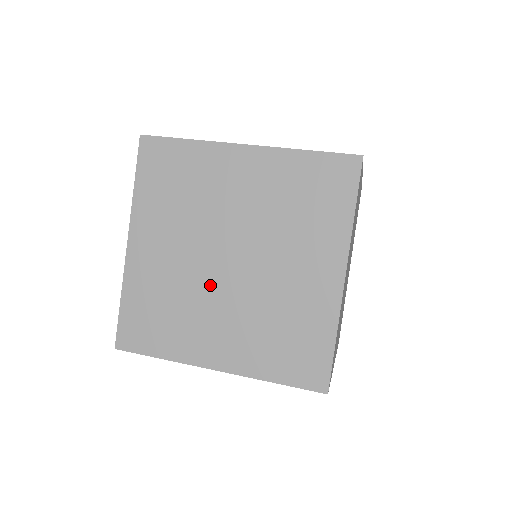
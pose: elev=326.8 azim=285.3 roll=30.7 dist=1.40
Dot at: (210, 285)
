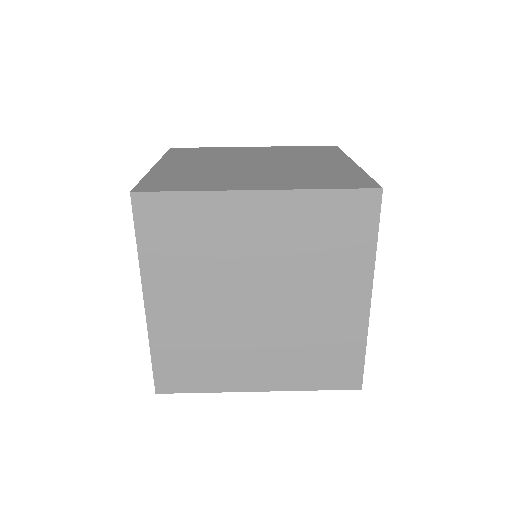
Dot at: (242, 326)
